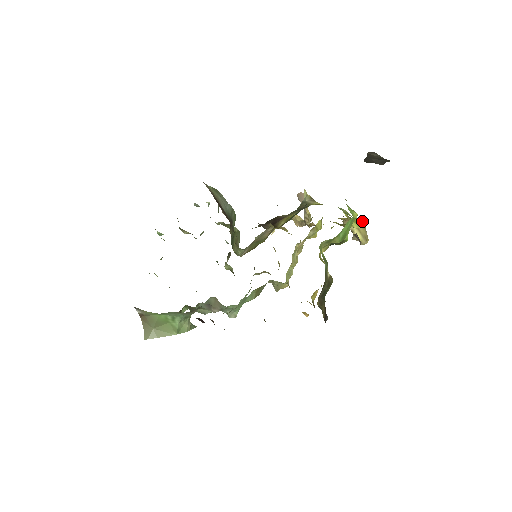
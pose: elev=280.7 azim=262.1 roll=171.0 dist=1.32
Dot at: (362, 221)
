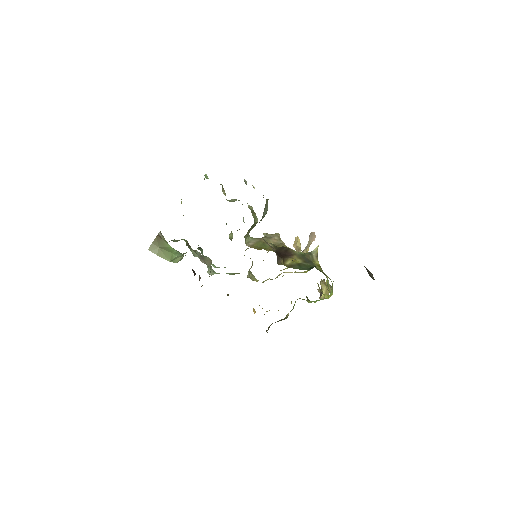
Dot at: occluded
